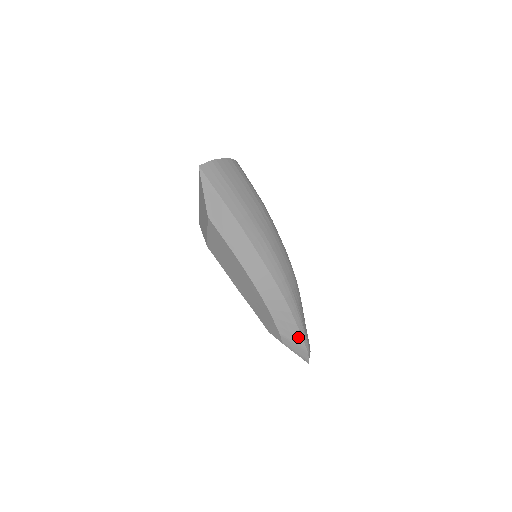
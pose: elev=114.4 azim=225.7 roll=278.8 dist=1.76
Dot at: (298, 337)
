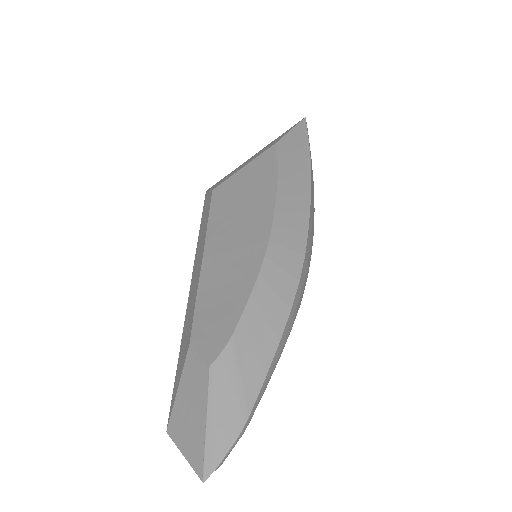
Dot at: (257, 372)
